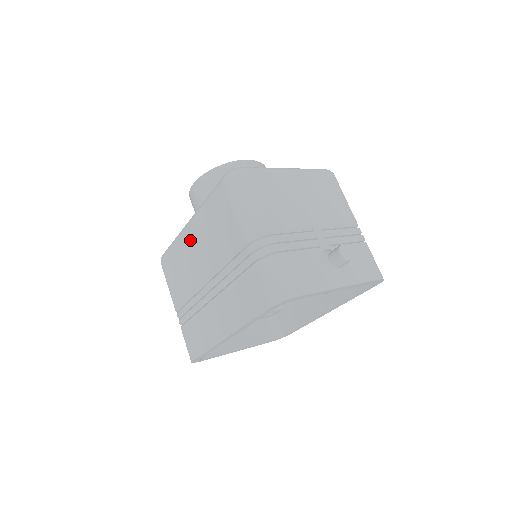
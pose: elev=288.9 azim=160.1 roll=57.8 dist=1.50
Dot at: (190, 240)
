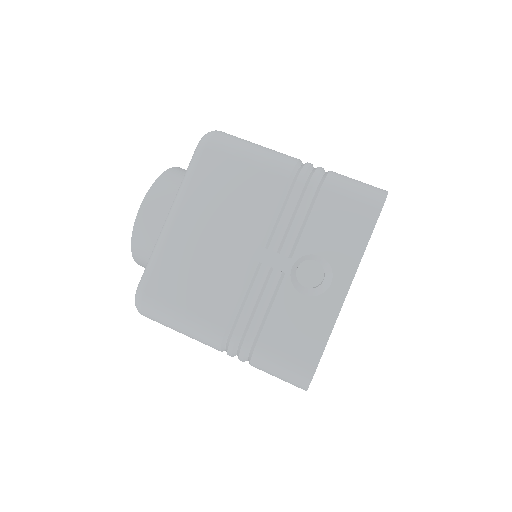
Dot at: occluded
